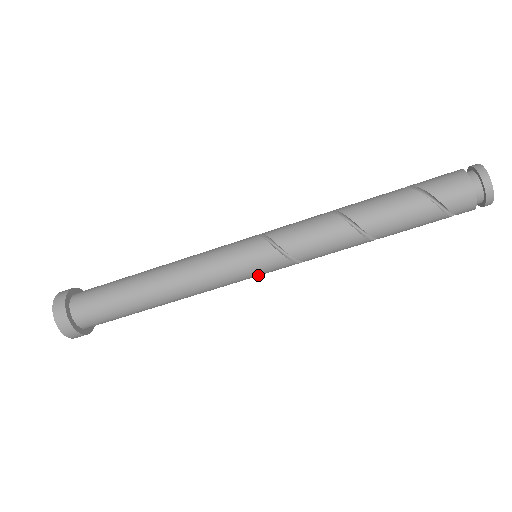
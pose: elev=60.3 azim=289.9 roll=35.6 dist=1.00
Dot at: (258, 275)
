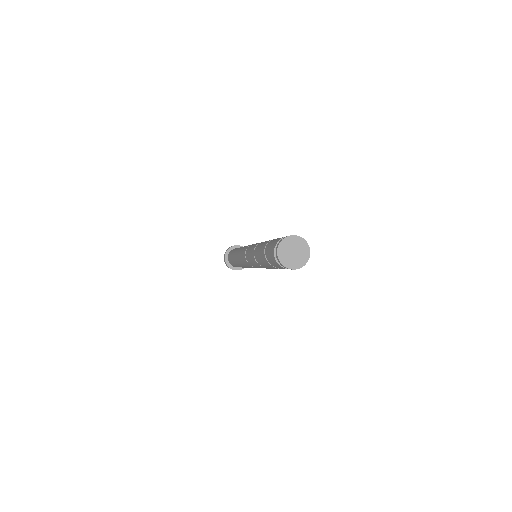
Dot at: occluded
